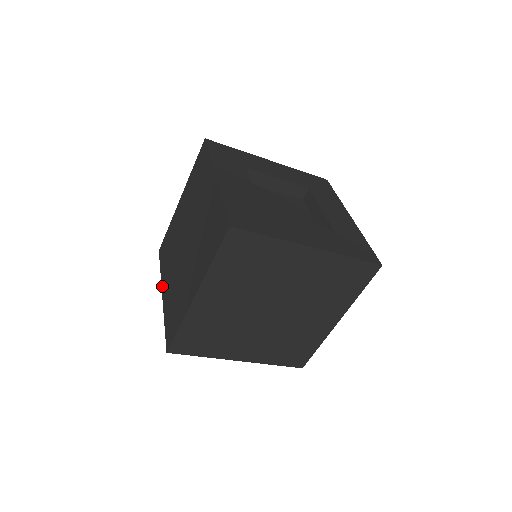
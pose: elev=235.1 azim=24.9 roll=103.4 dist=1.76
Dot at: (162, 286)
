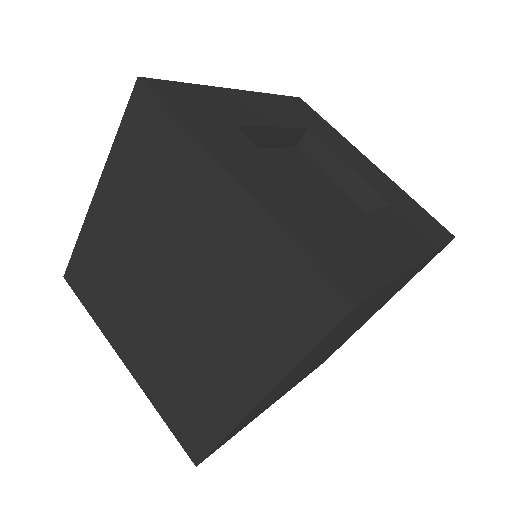
Dot at: (115, 347)
